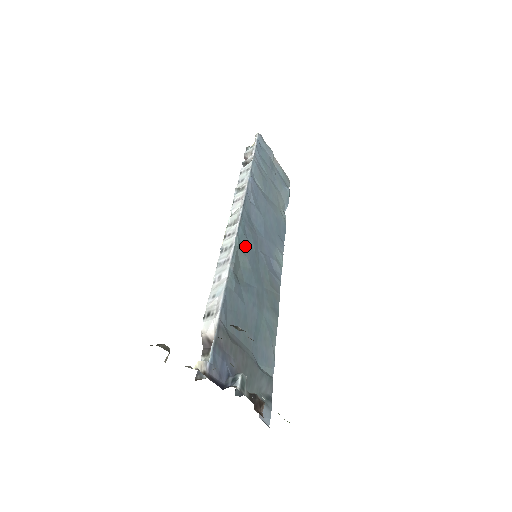
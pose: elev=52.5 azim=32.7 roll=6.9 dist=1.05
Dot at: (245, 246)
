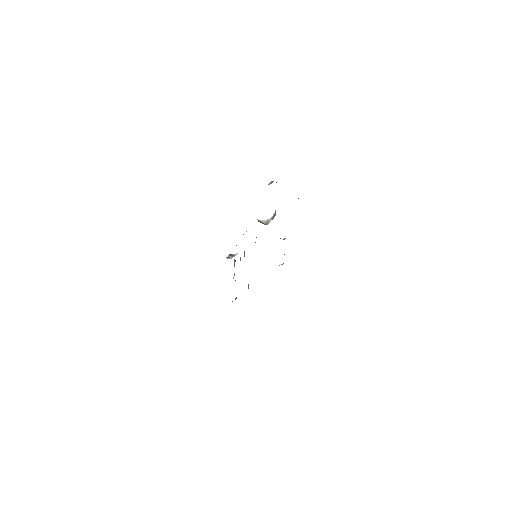
Dot at: occluded
